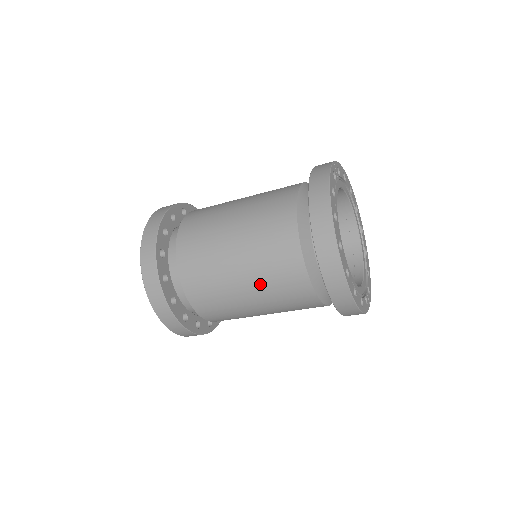
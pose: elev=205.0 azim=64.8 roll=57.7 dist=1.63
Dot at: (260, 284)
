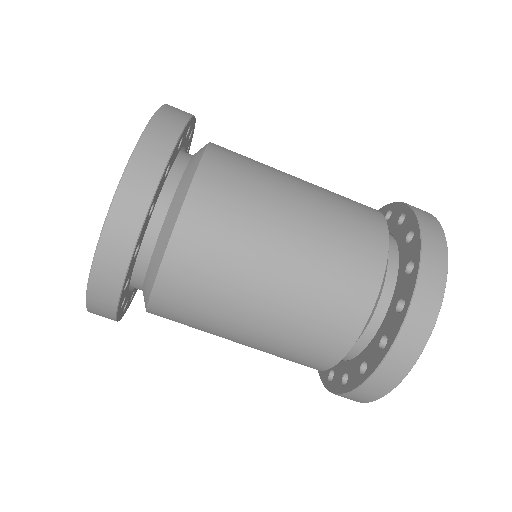
Dot at: (293, 304)
